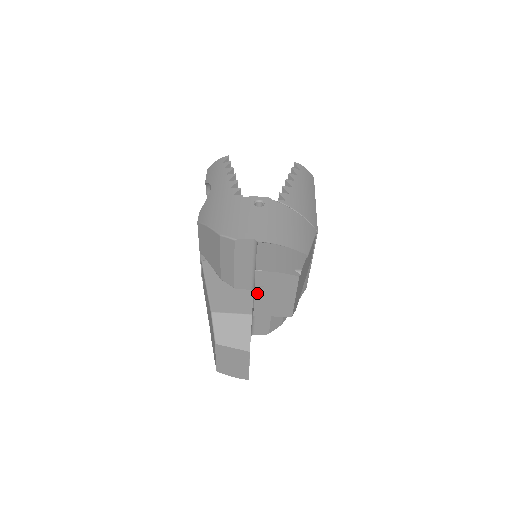
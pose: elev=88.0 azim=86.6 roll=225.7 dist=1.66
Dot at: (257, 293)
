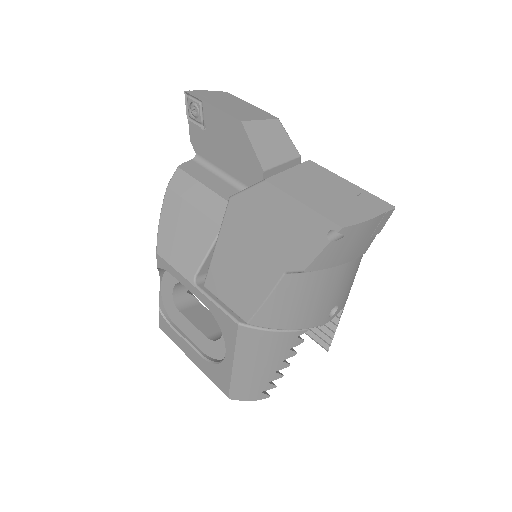
Dot at: (212, 104)
